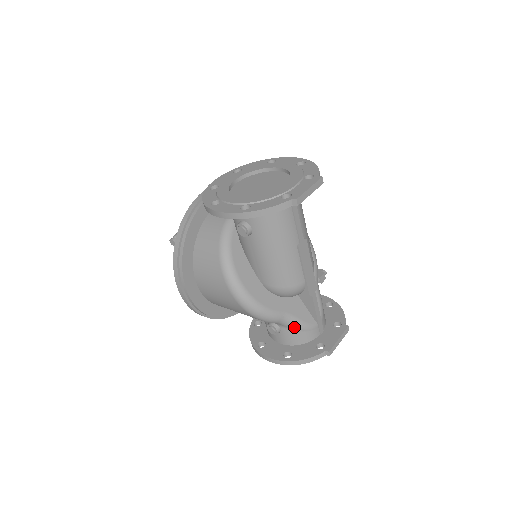
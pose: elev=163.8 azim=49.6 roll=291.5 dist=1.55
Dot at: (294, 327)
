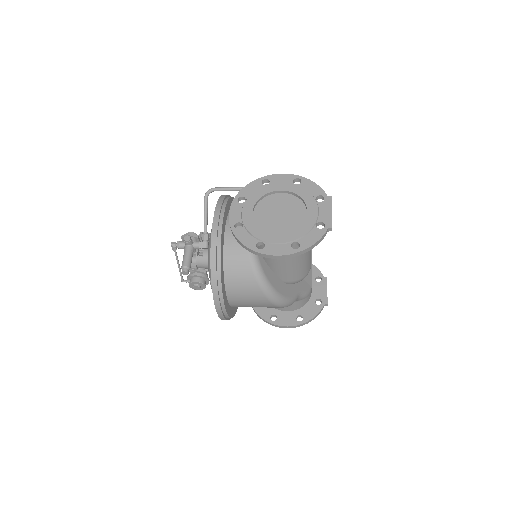
Dot at: (302, 298)
